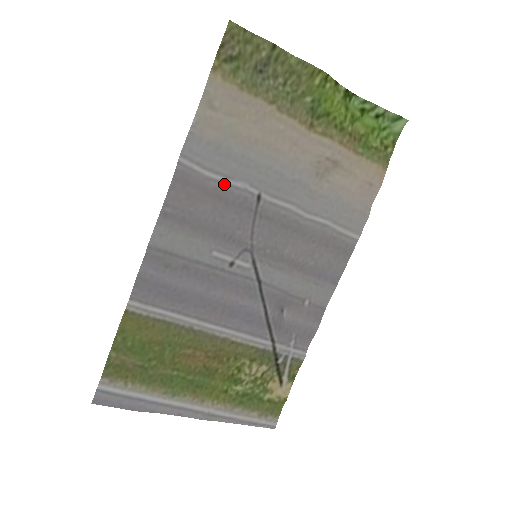
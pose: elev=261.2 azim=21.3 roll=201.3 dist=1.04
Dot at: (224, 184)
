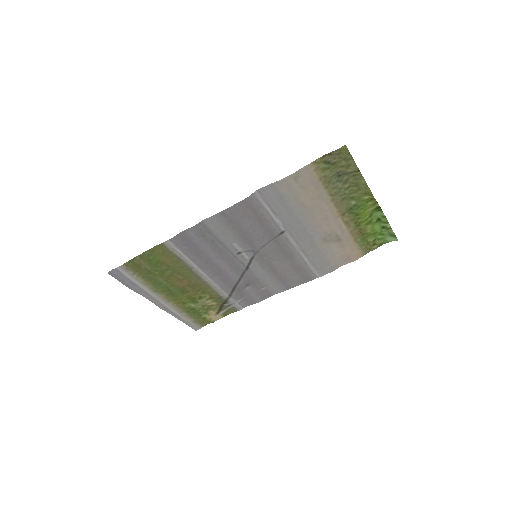
Dot at: (269, 215)
